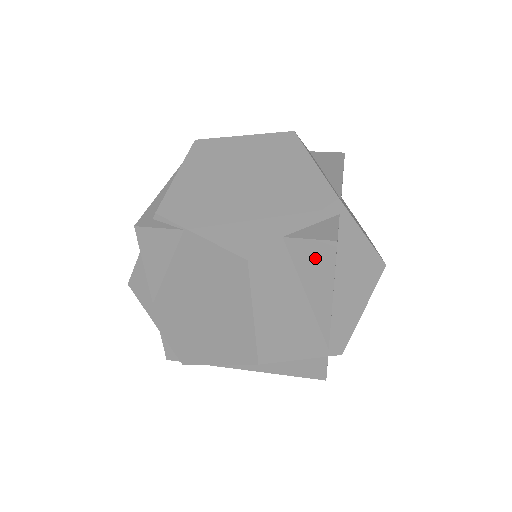
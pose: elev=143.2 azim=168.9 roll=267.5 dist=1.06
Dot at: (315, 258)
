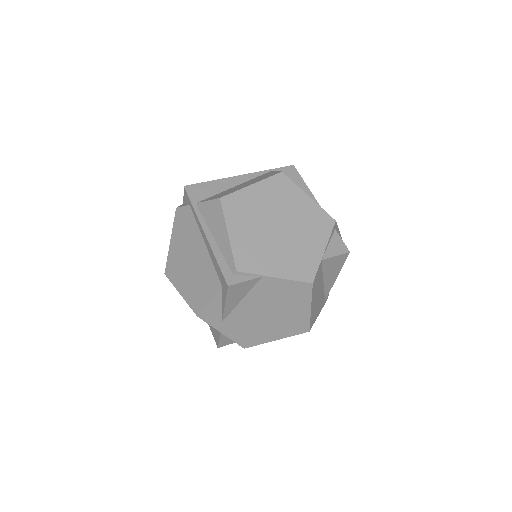
Dot at: (335, 263)
